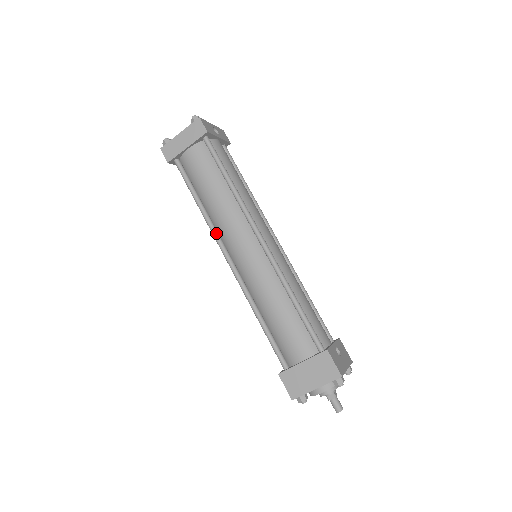
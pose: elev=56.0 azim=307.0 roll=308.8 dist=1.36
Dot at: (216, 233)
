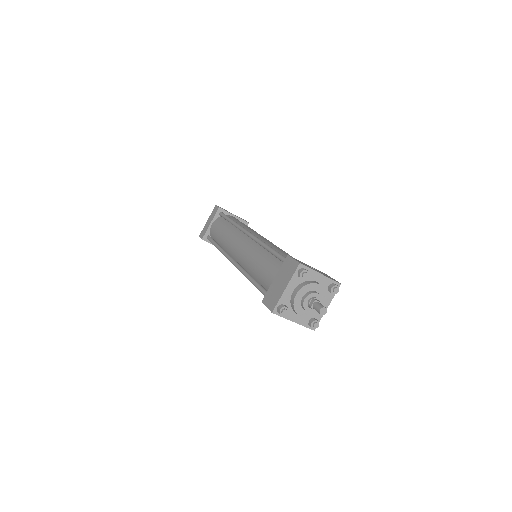
Dot at: (226, 253)
